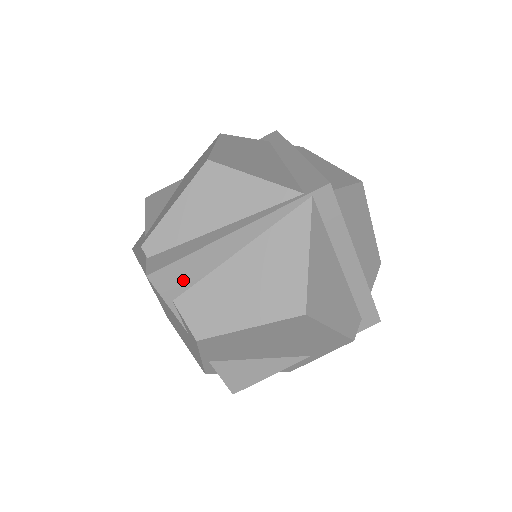
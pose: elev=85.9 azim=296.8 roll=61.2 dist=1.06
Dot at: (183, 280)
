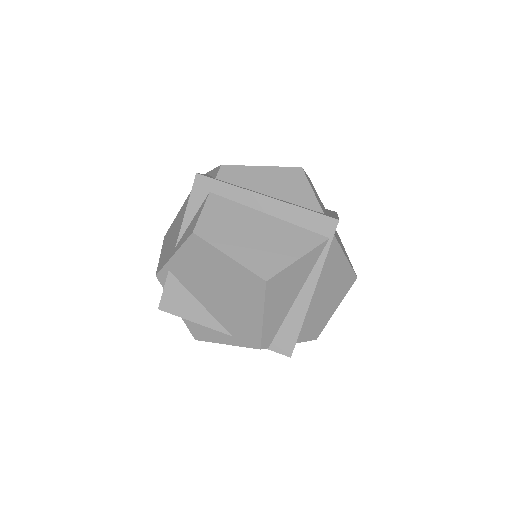
Dot at: occluded
